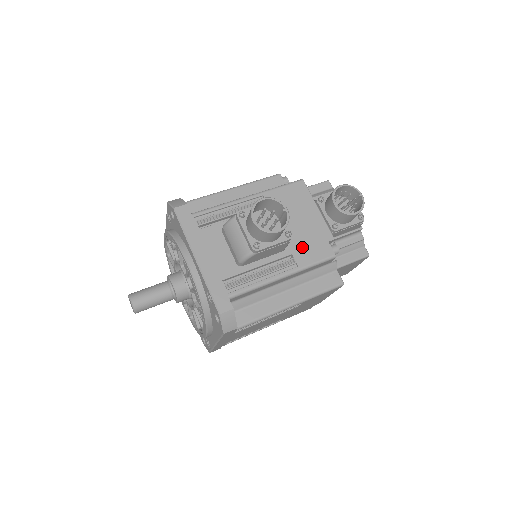
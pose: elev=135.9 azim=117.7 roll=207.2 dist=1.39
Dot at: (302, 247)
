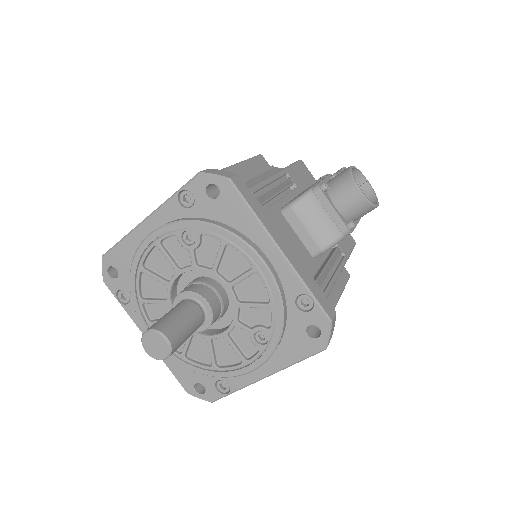
Dot at: occluded
